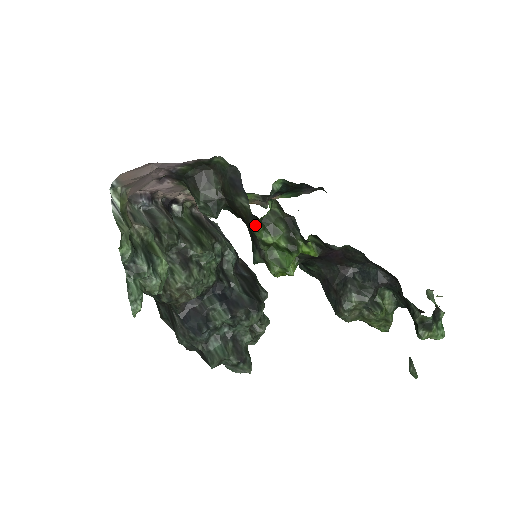
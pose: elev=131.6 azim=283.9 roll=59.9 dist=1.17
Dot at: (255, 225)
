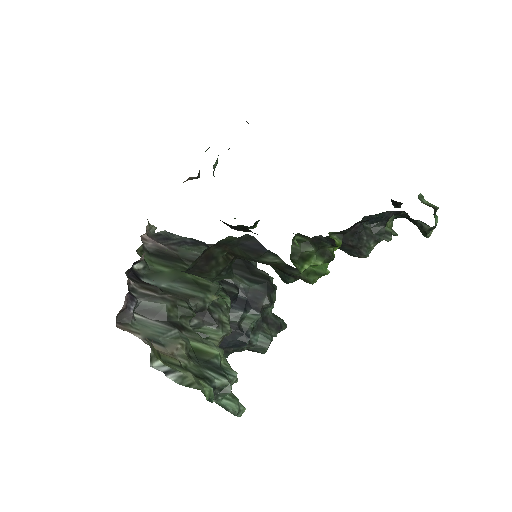
Dot at: (295, 271)
